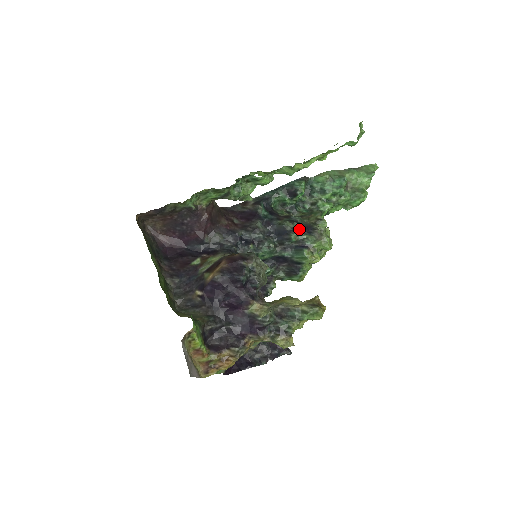
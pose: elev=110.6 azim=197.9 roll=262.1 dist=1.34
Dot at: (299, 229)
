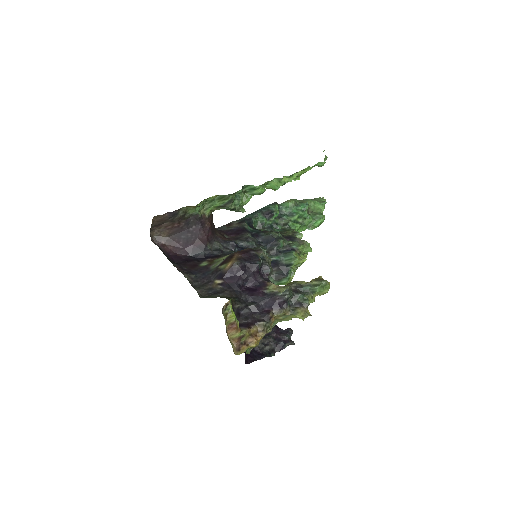
Dot at: (283, 237)
